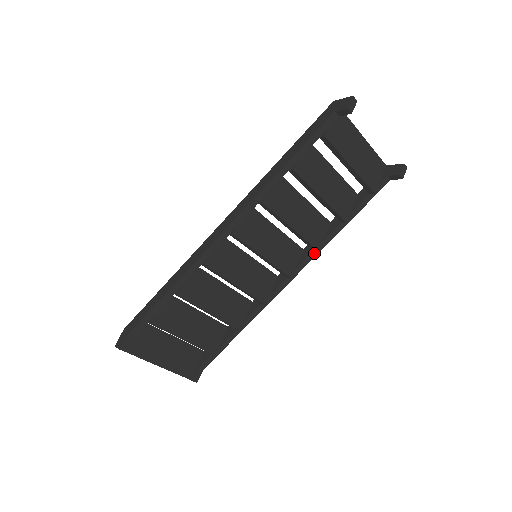
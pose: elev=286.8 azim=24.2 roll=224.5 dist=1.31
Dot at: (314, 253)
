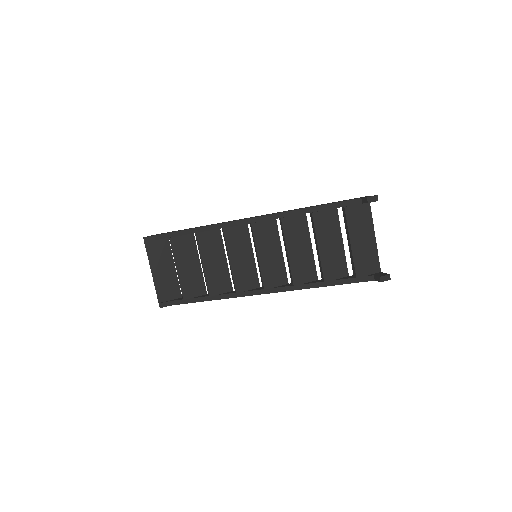
Dot at: (291, 288)
